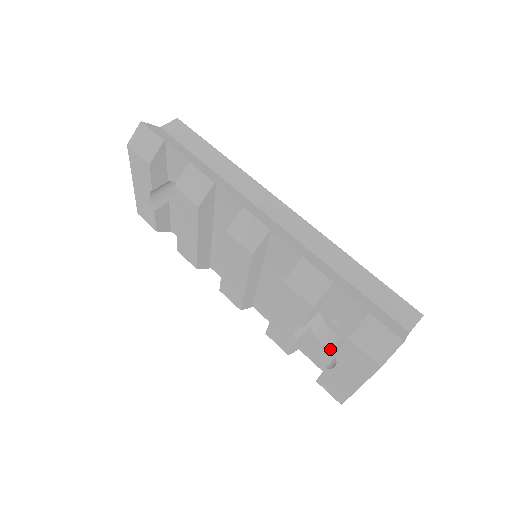
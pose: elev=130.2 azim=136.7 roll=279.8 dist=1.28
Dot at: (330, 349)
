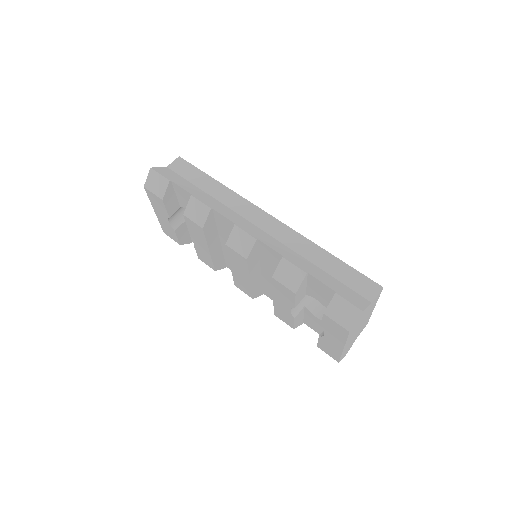
Dot at: occluded
